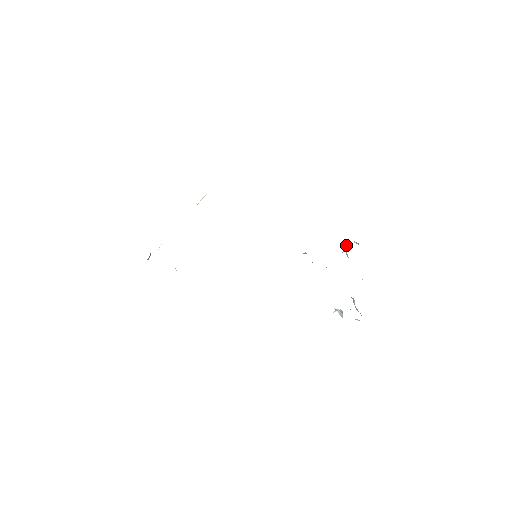
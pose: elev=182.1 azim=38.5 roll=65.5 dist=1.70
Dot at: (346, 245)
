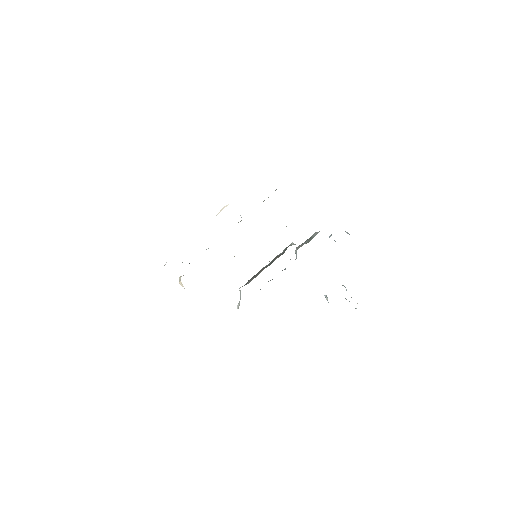
Dot at: occluded
